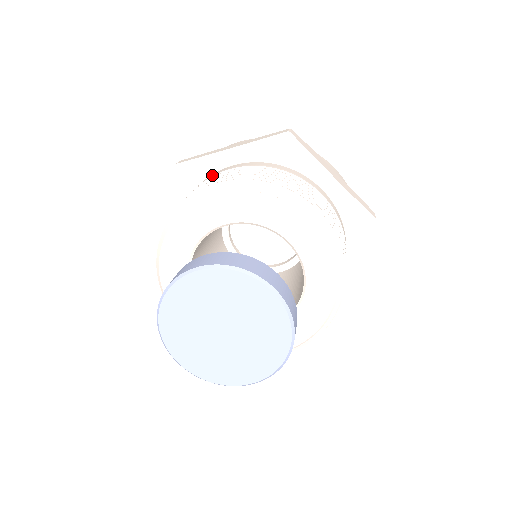
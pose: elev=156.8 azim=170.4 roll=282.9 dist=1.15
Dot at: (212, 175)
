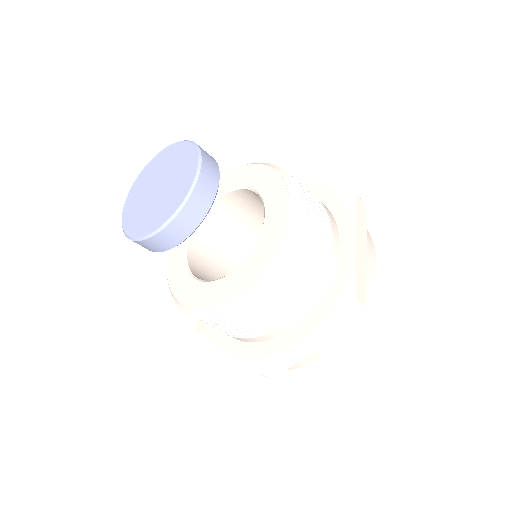
Dot at: occluded
